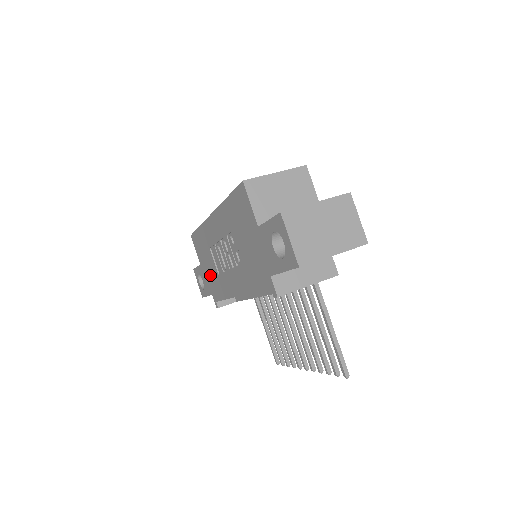
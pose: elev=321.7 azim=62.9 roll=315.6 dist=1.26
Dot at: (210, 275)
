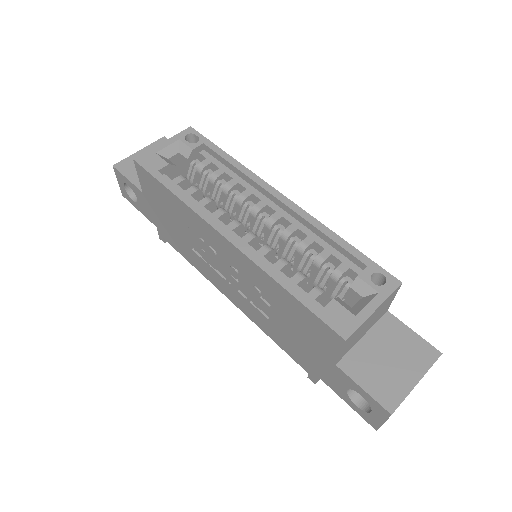
Dot at: (167, 225)
